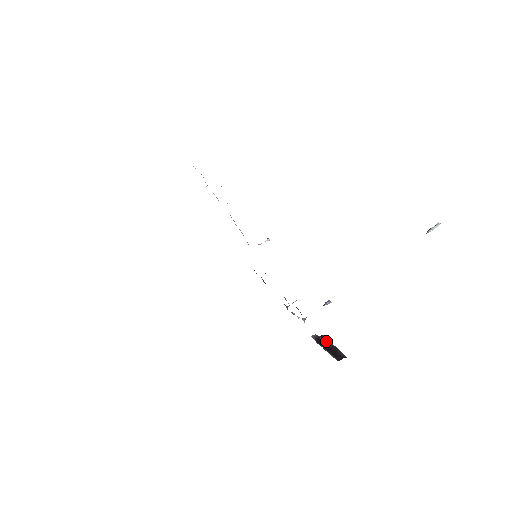
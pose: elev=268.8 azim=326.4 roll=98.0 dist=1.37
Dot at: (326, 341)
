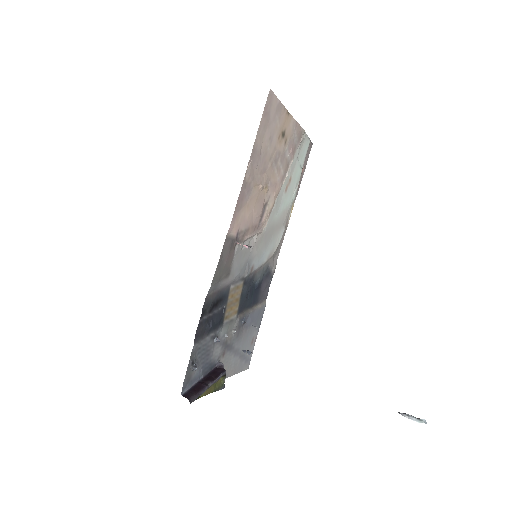
Dot at: (215, 376)
